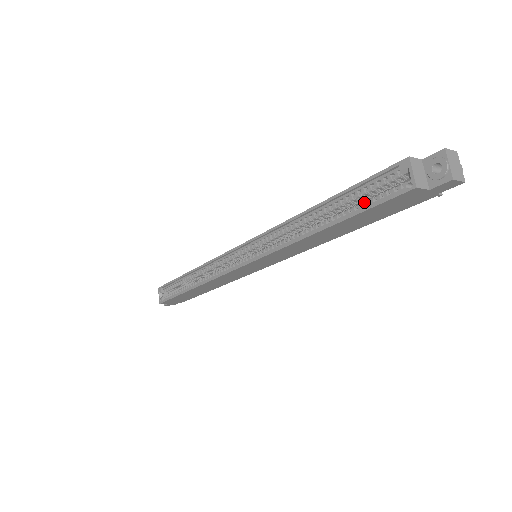
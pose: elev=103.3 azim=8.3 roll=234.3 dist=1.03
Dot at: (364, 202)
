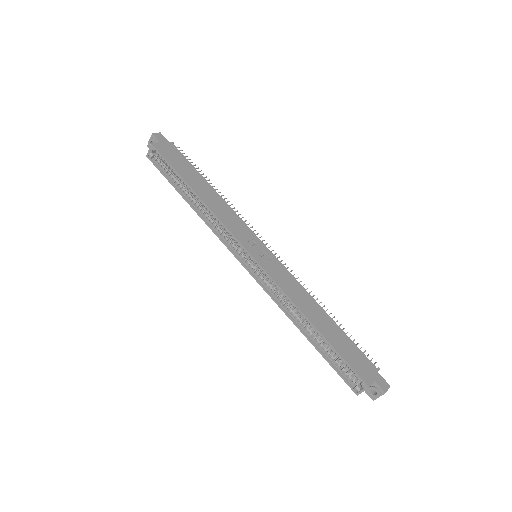
Dot at: (335, 362)
